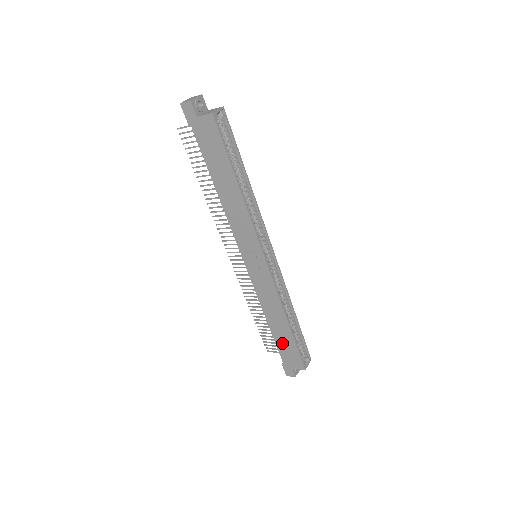
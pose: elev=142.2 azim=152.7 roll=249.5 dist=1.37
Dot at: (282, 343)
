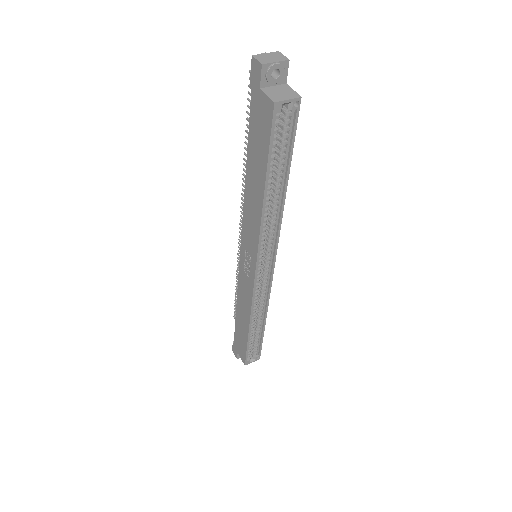
Dot at: (239, 332)
